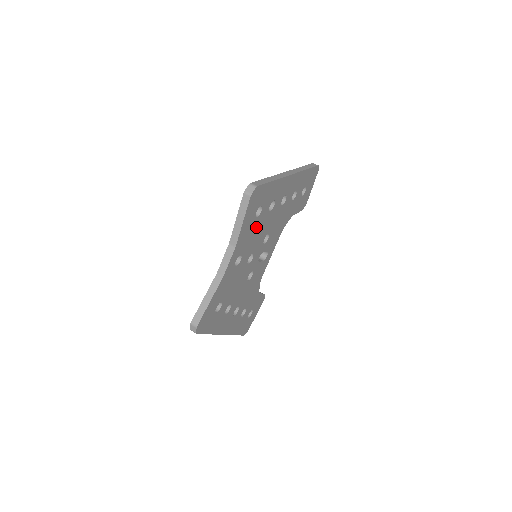
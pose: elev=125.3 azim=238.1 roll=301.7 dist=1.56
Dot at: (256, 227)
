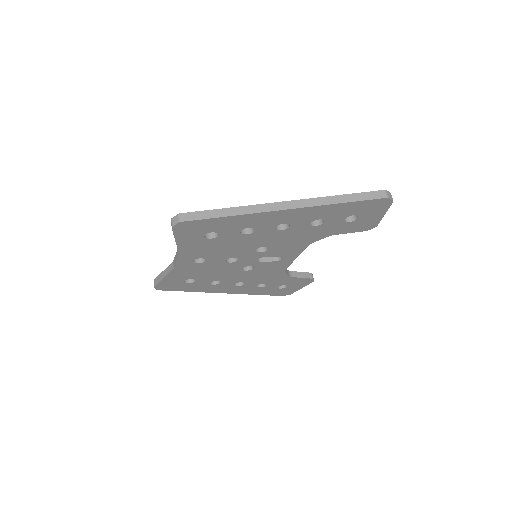
Dot at: (220, 243)
